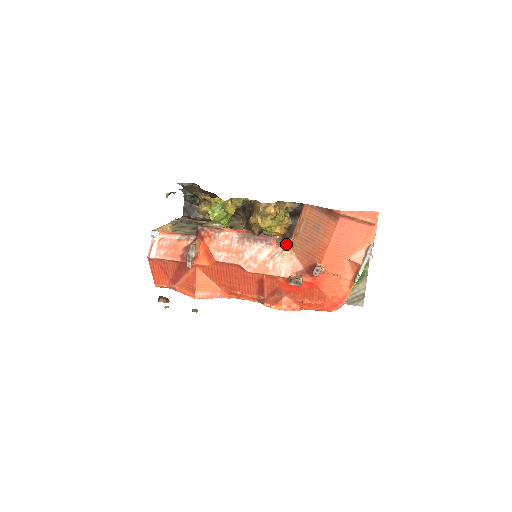
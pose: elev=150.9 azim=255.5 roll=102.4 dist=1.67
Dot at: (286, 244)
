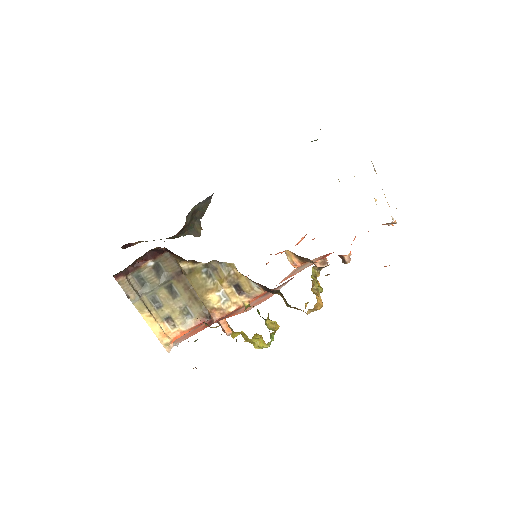
Dot at: occluded
